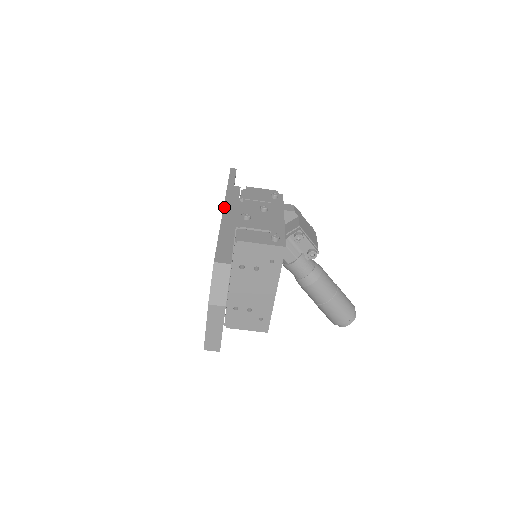
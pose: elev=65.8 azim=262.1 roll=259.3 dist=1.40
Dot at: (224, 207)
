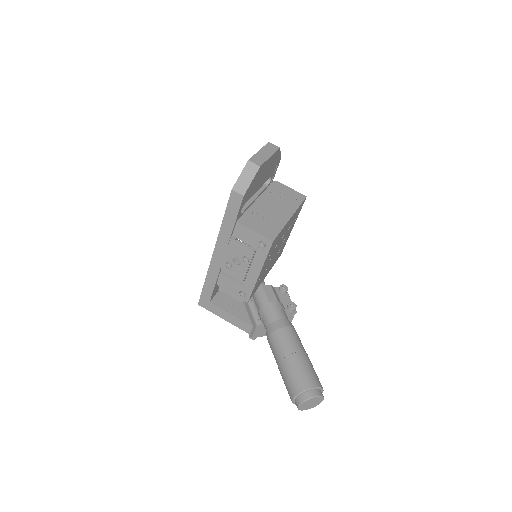
Dot at: occluded
